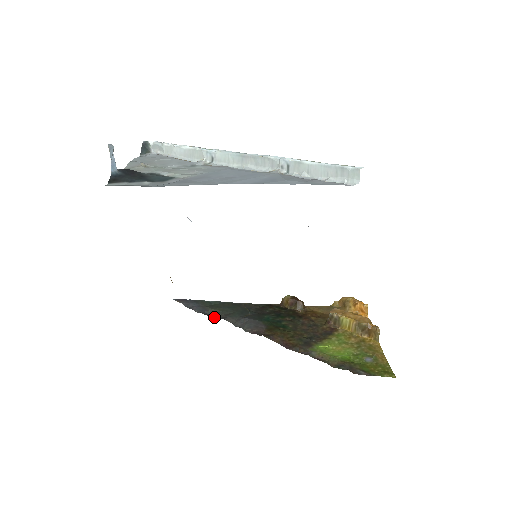
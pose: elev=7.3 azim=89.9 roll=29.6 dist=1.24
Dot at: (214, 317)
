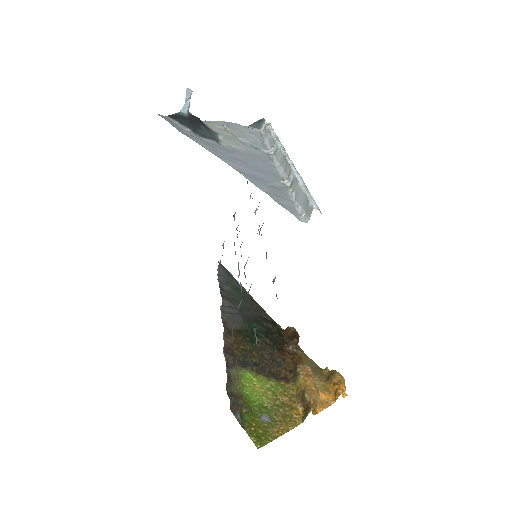
Dot at: (222, 292)
